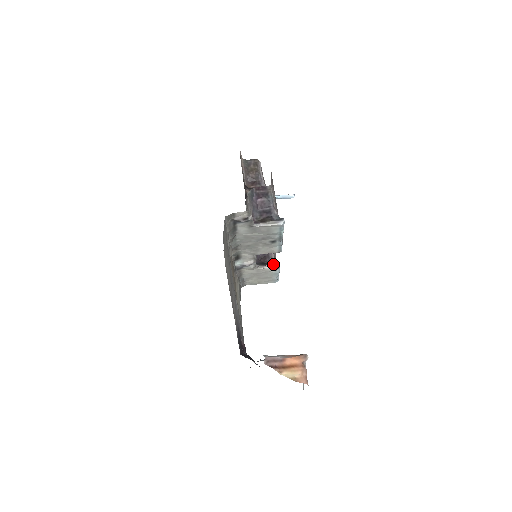
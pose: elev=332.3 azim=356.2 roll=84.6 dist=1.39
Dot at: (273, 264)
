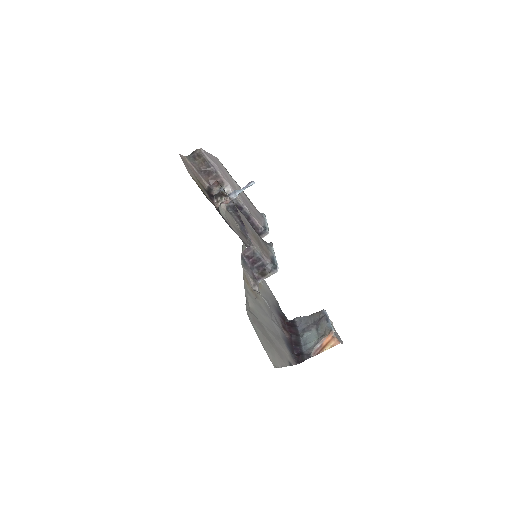
Dot at: (264, 234)
